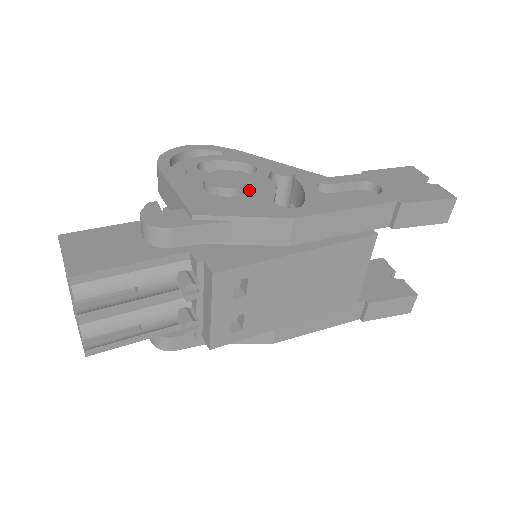
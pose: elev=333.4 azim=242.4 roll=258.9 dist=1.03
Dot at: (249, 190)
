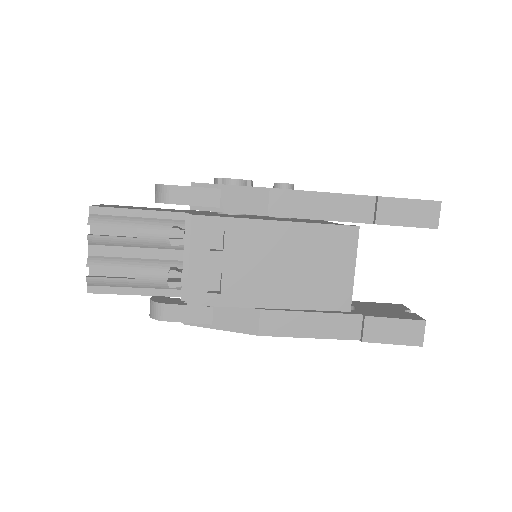
Dot at: occluded
